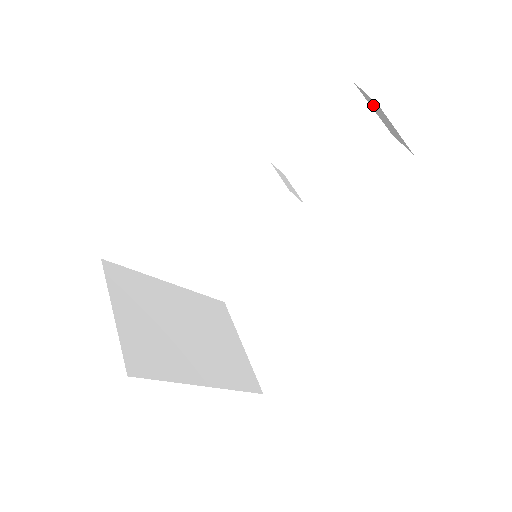
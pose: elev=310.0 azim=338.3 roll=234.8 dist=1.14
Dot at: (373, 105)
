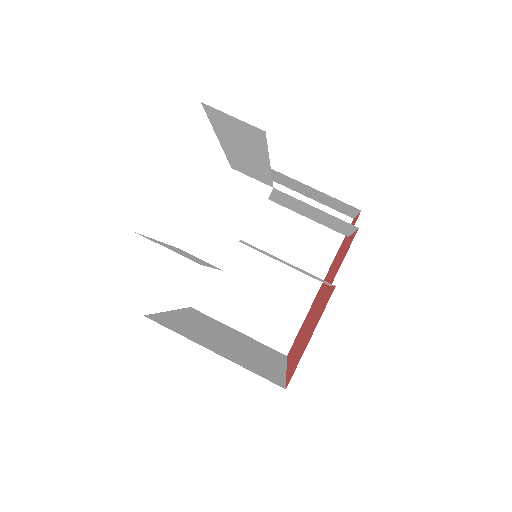
Dot at: occluded
